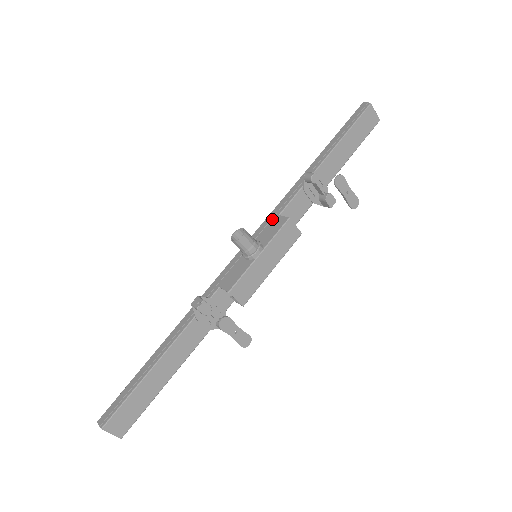
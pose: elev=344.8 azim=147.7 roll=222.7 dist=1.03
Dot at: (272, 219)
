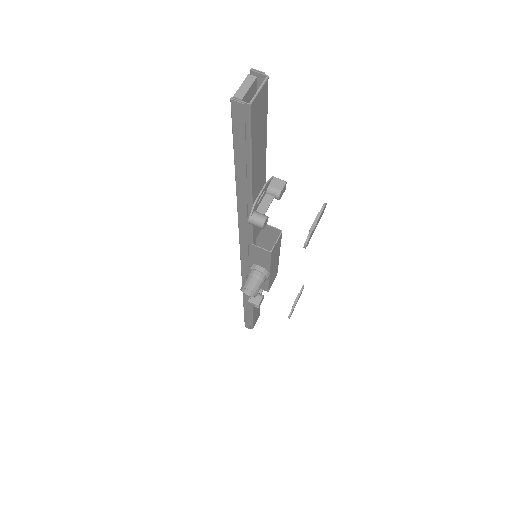
Dot at: (248, 247)
